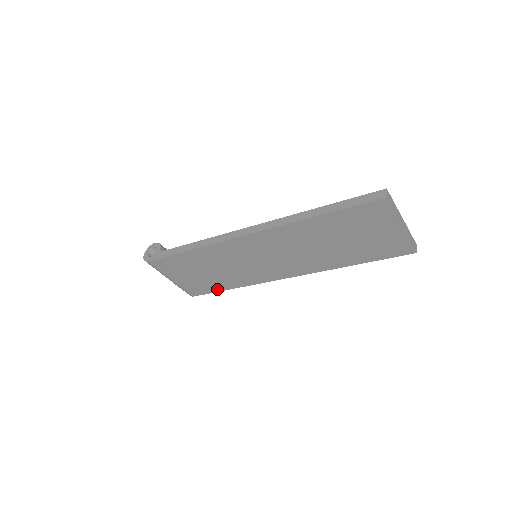
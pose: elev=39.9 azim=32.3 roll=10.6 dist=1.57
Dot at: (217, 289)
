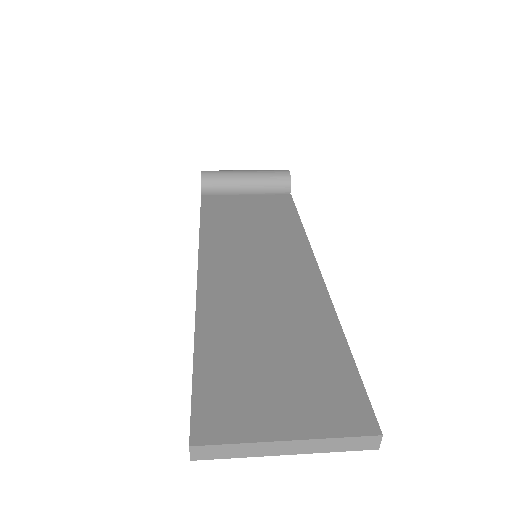
Dot at: occluded
